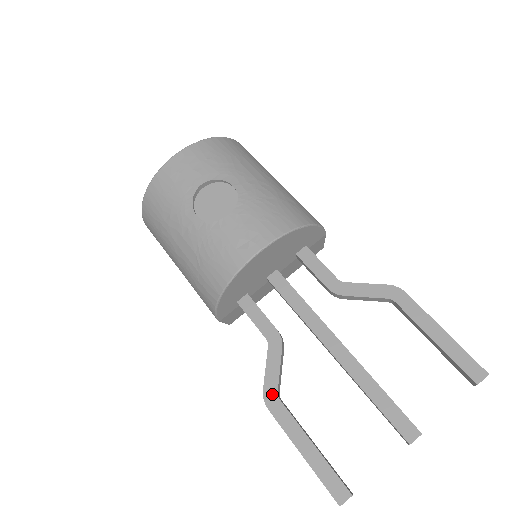
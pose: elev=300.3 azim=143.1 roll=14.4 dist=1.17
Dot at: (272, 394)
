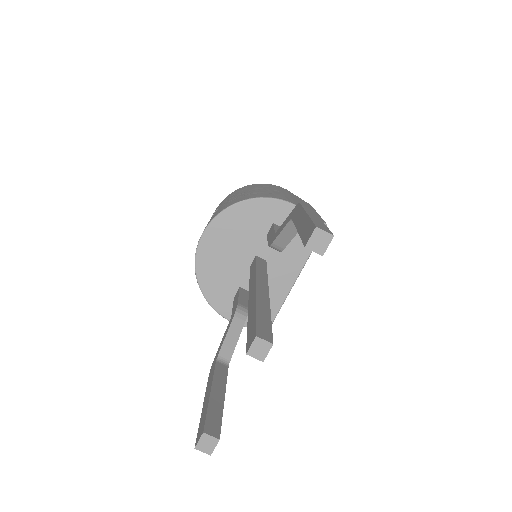
Dot at: (215, 359)
